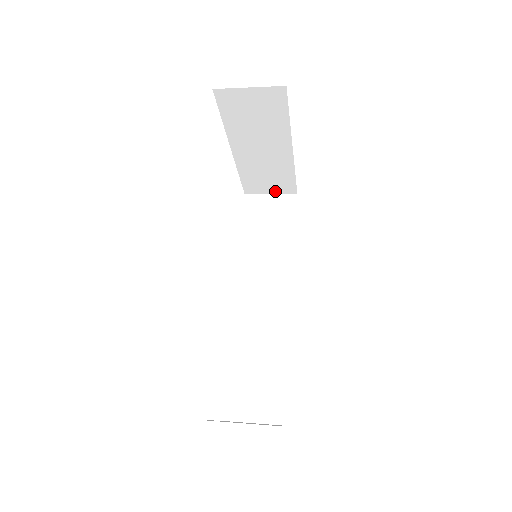
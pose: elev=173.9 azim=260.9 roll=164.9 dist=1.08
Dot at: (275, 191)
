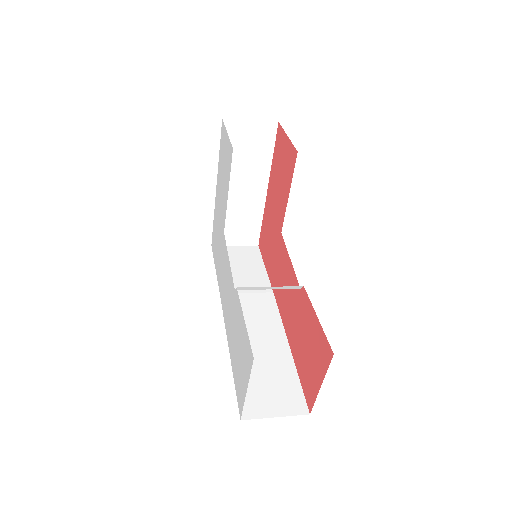
Dot at: (240, 242)
